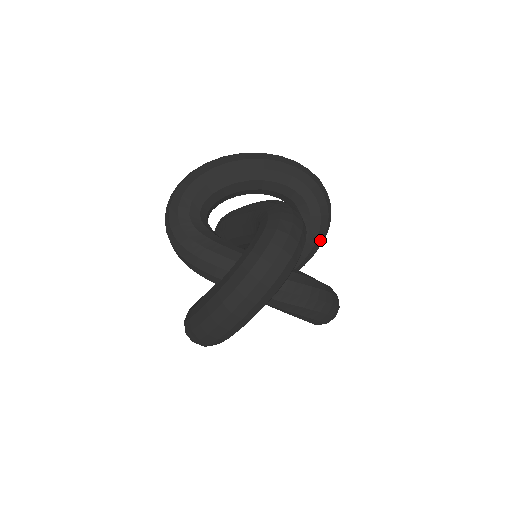
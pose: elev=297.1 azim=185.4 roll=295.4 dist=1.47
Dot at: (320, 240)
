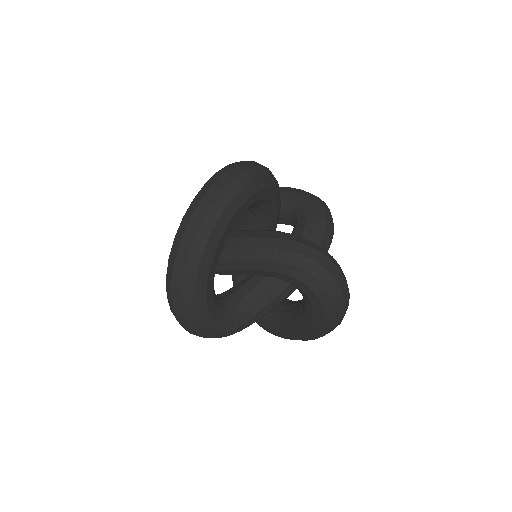
Dot at: (320, 234)
